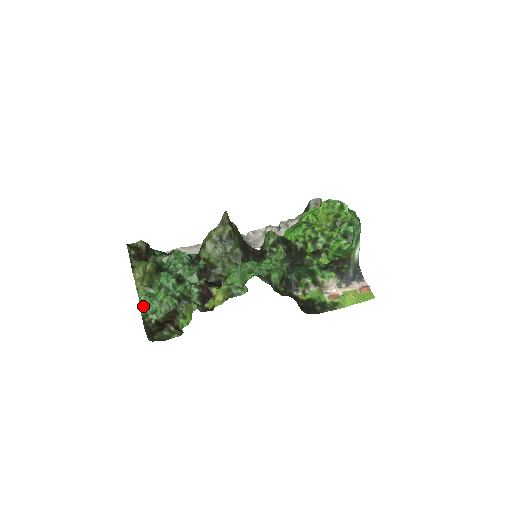
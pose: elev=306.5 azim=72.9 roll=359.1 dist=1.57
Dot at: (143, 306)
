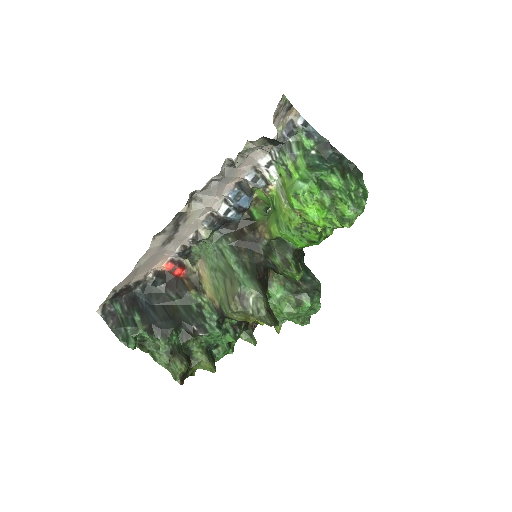
Dot at: occluded
